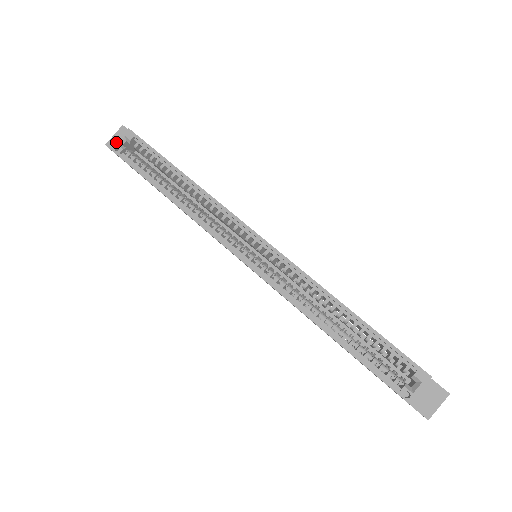
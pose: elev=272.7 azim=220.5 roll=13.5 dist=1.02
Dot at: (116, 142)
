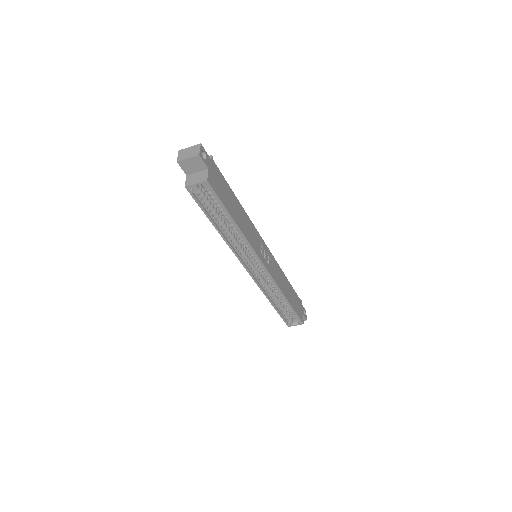
Dot at: (192, 185)
